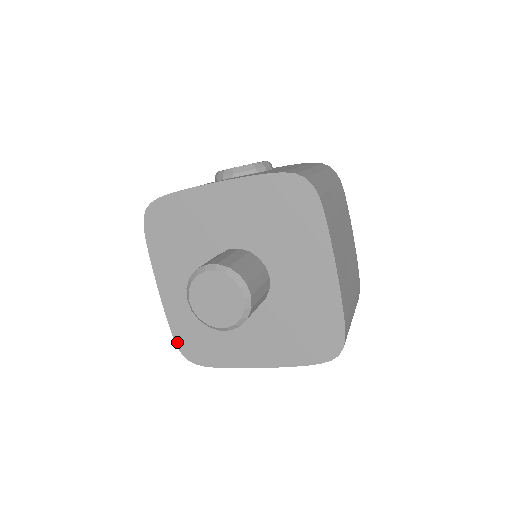
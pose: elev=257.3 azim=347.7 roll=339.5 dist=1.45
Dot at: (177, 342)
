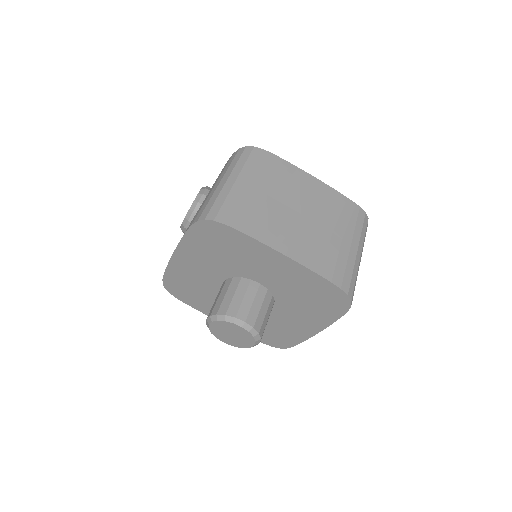
Dot at: (264, 343)
